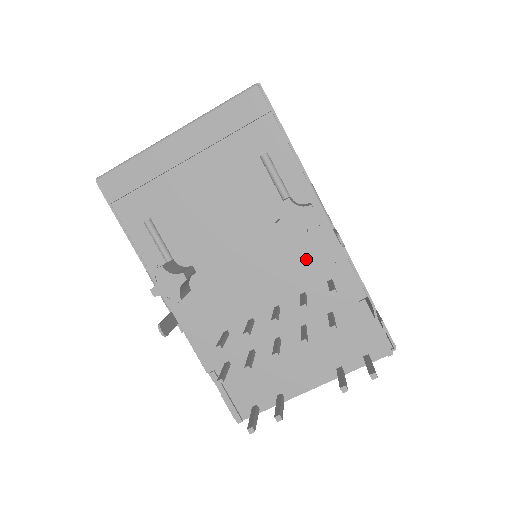
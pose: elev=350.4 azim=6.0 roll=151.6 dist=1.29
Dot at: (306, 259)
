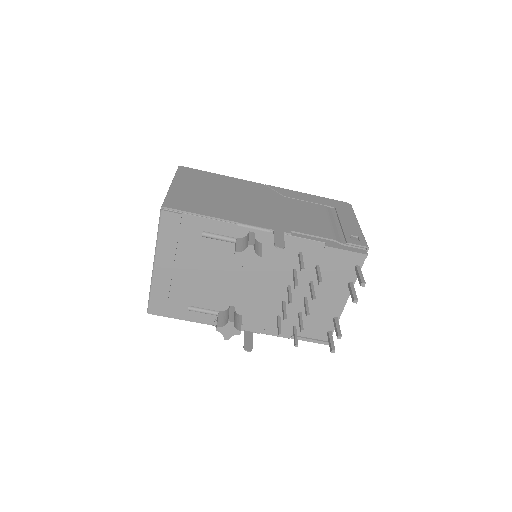
Dot at: (277, 256)
